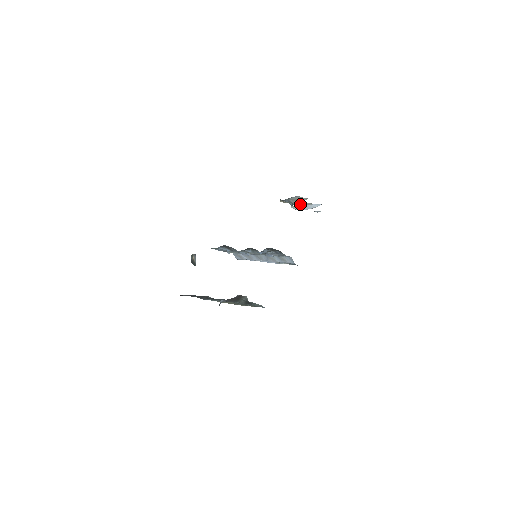
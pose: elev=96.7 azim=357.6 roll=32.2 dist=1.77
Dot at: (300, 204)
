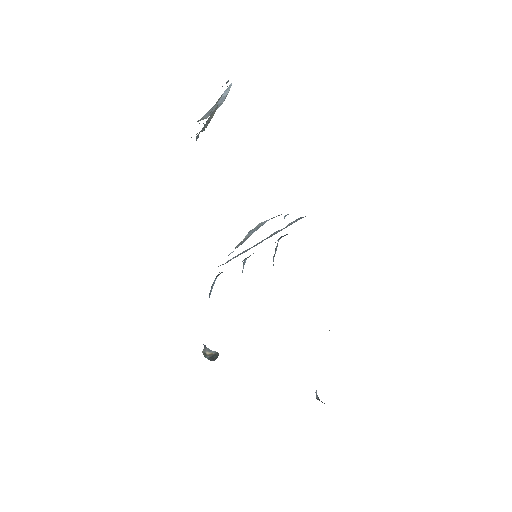
Dot at: occluded
